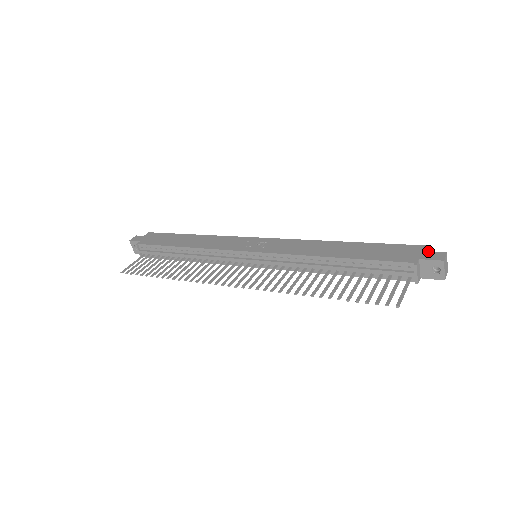
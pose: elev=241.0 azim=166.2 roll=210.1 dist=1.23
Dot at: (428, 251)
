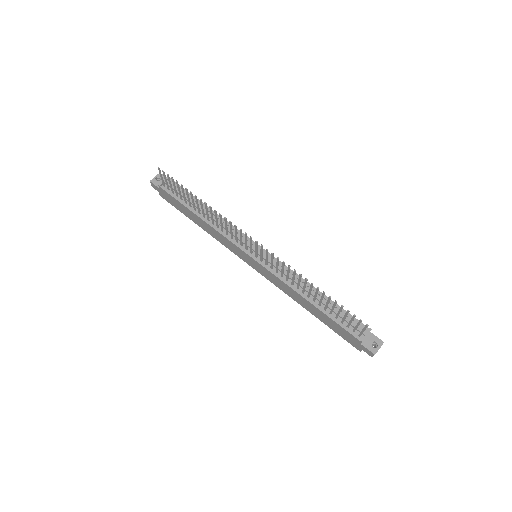
Dot at: occluded
